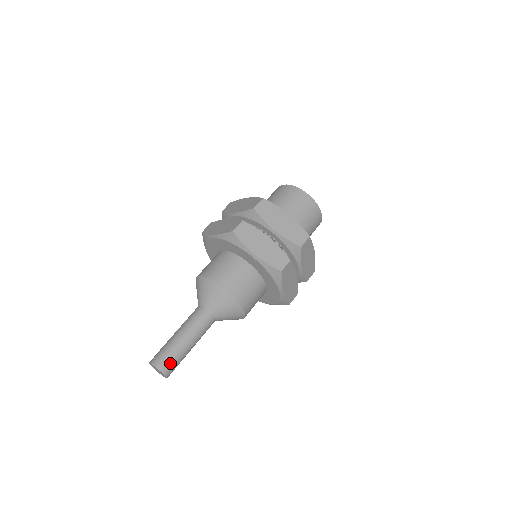
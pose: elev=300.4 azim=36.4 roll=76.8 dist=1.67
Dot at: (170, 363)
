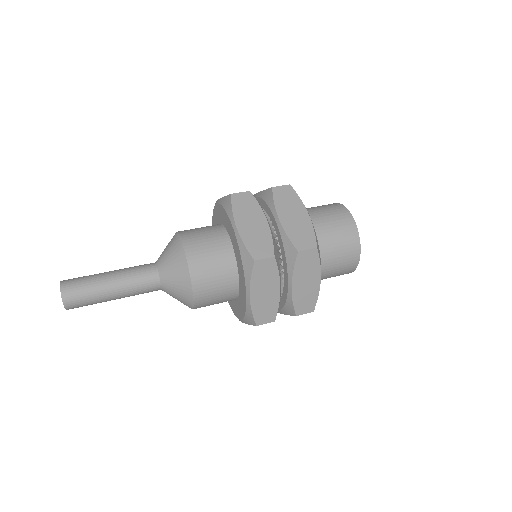
Dot at: (77, 292)
